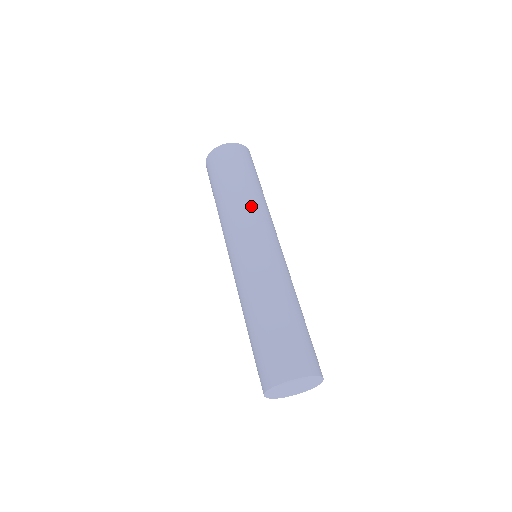
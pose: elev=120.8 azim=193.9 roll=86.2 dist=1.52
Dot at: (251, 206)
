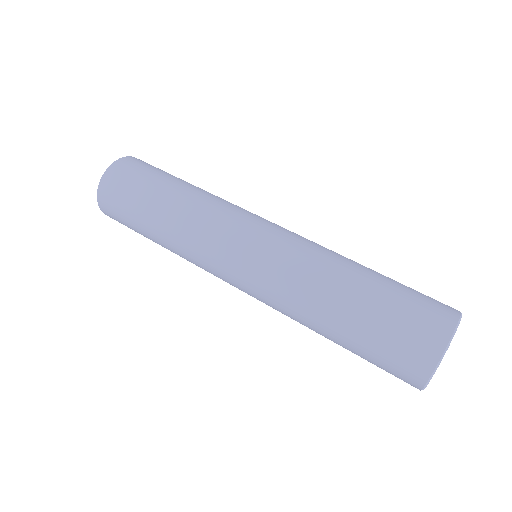
Dot at: (213, 200)
